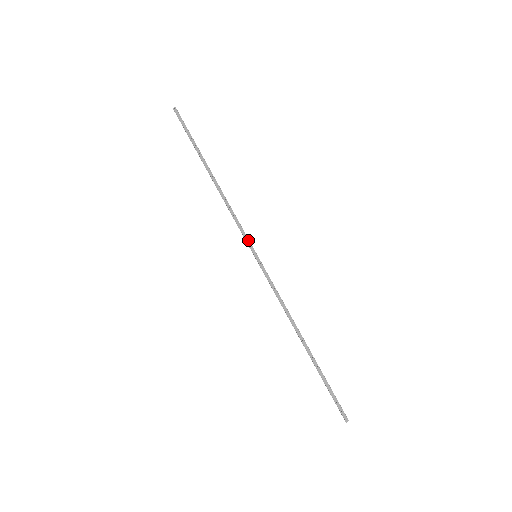
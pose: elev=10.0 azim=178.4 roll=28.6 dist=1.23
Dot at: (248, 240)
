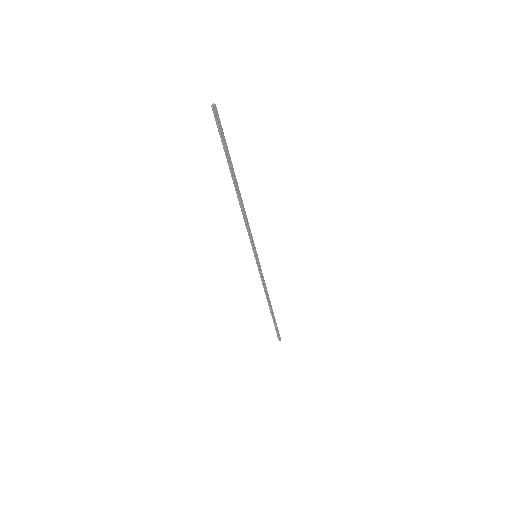
Dot at: (254, 245)
